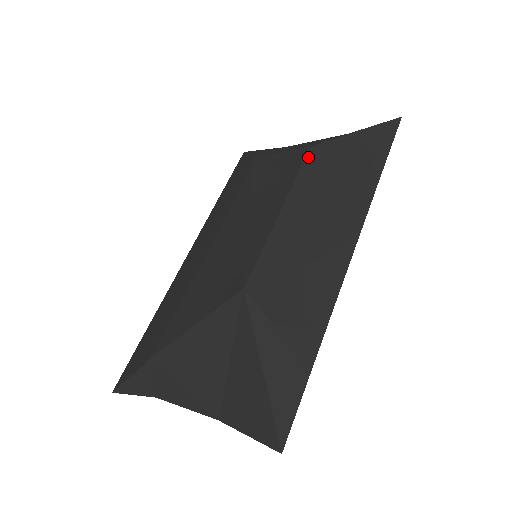
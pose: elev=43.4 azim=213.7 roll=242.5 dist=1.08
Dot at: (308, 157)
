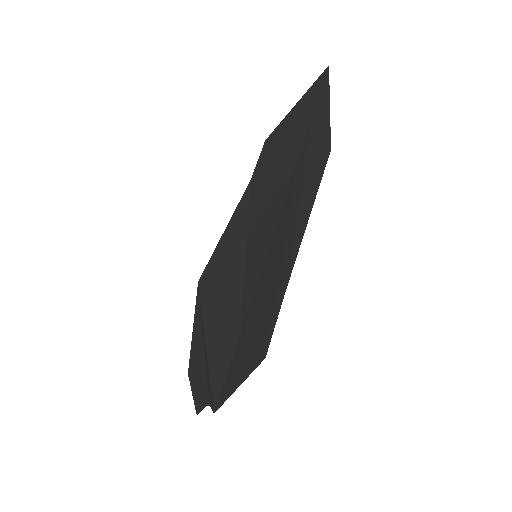
Dot at: (262, 150)
